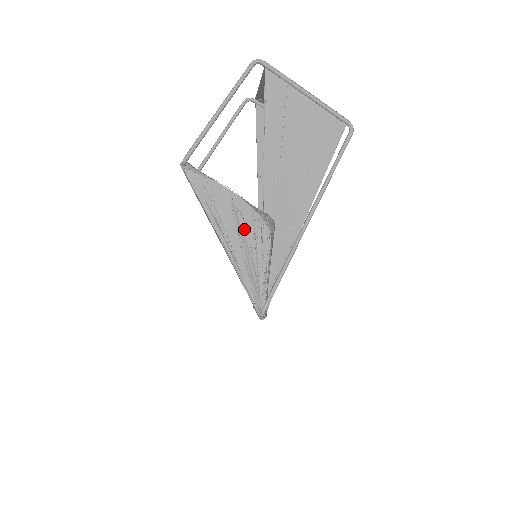
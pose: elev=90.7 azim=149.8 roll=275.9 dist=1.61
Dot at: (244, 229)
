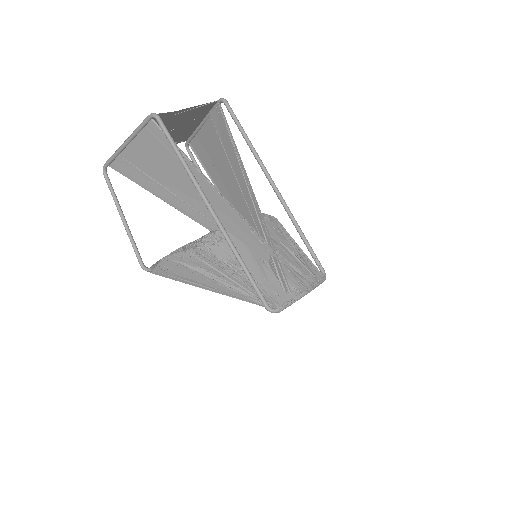
Dot at: (199, 267)
